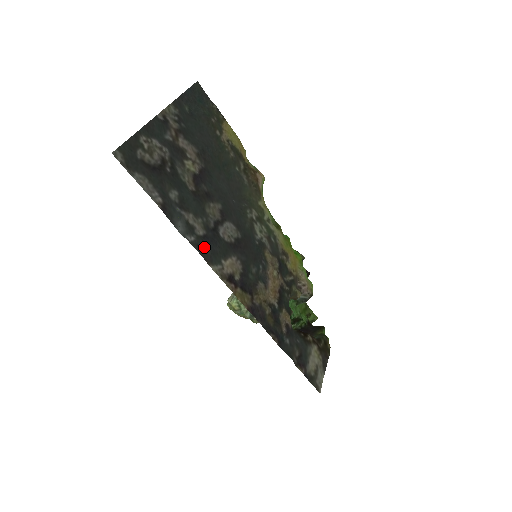
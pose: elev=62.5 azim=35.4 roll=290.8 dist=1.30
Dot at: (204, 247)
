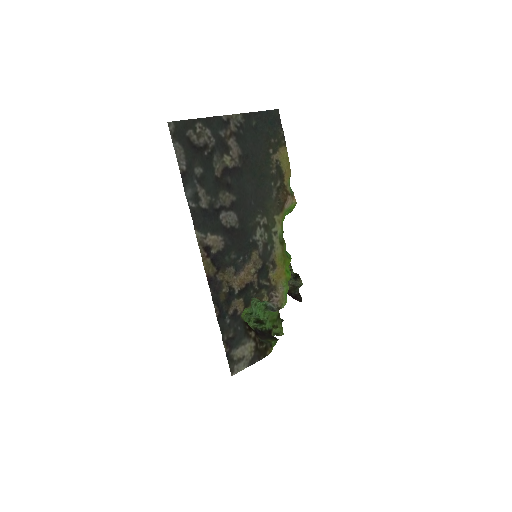
Dot at: (199, 216)
